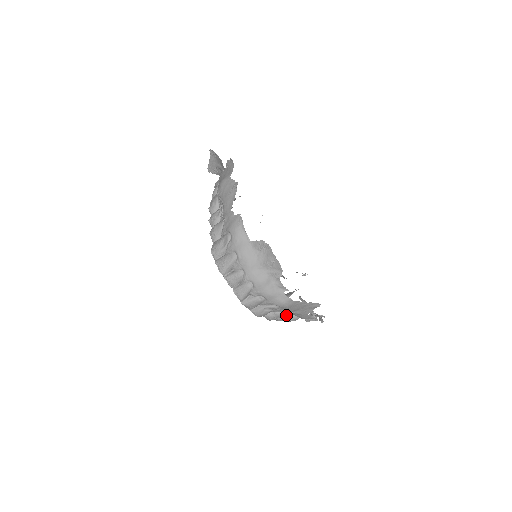
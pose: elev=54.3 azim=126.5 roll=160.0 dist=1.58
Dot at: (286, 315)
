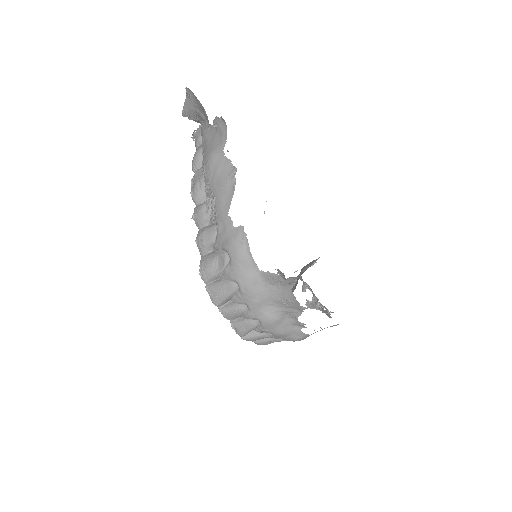
Dot at: occluded
